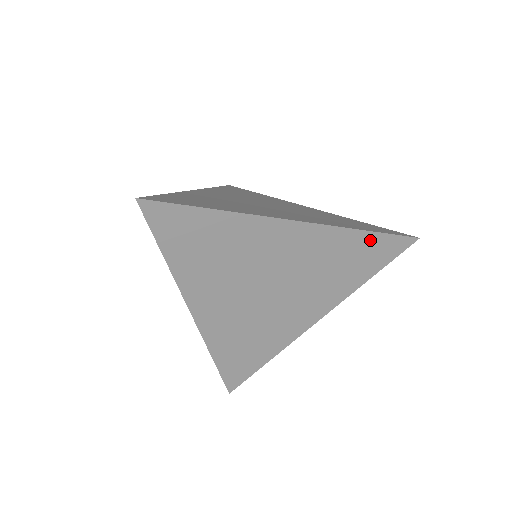
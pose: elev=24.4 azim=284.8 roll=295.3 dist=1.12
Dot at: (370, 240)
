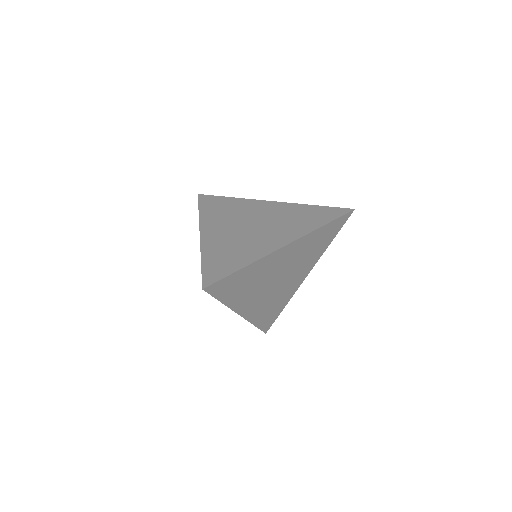
Dot at: (319, 209)
